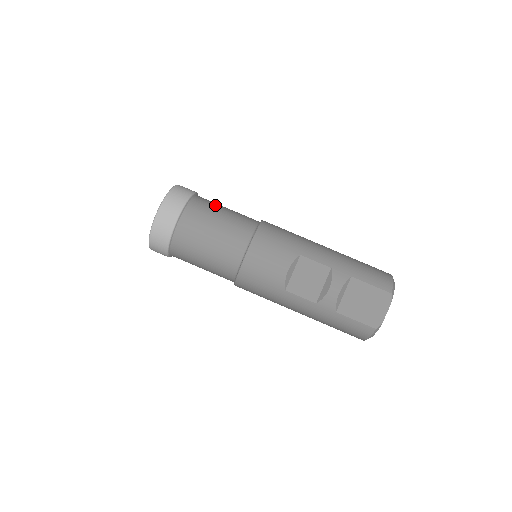
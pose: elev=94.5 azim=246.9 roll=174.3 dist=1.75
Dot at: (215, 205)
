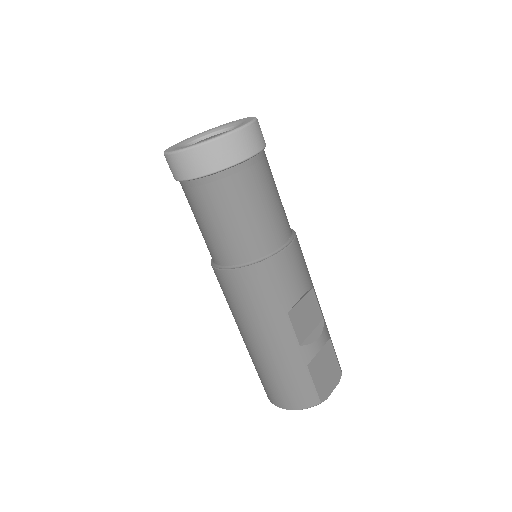
Dot at: occluded
